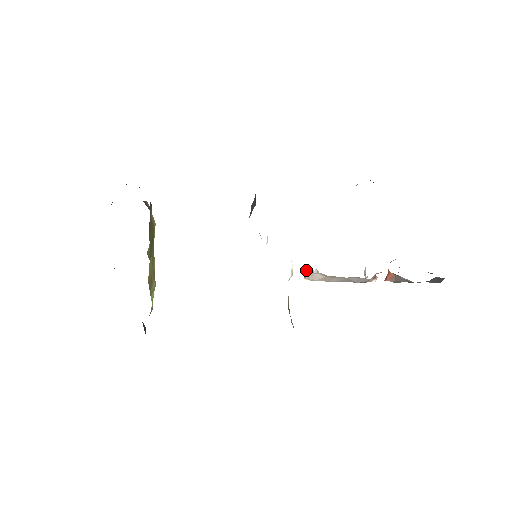
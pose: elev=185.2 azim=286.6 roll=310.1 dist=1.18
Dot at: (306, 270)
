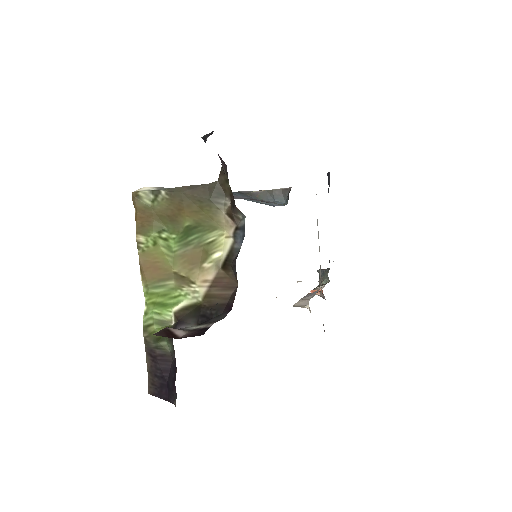
Dot at: (304, 306)
